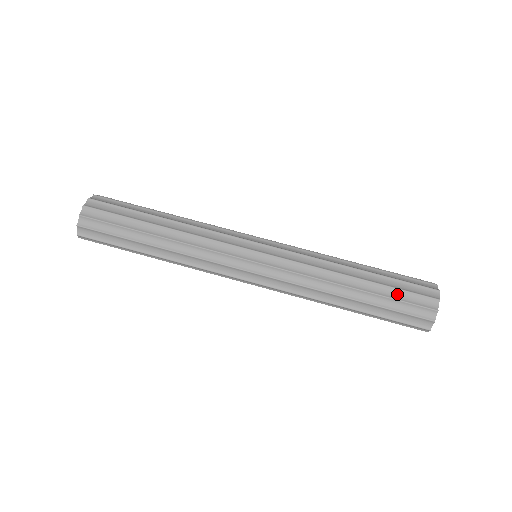
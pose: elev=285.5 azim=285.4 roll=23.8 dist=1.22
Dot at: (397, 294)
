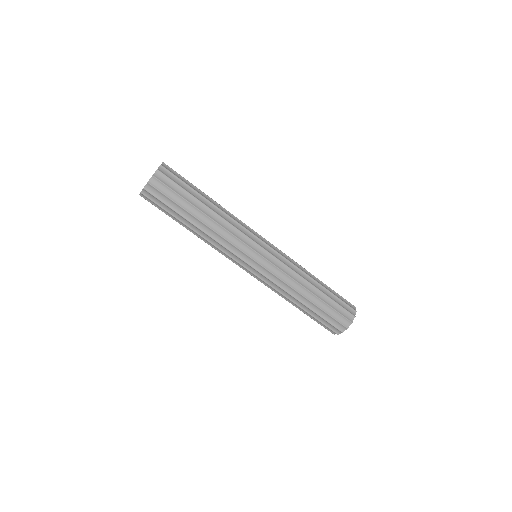
Dot at: (326, 316)
